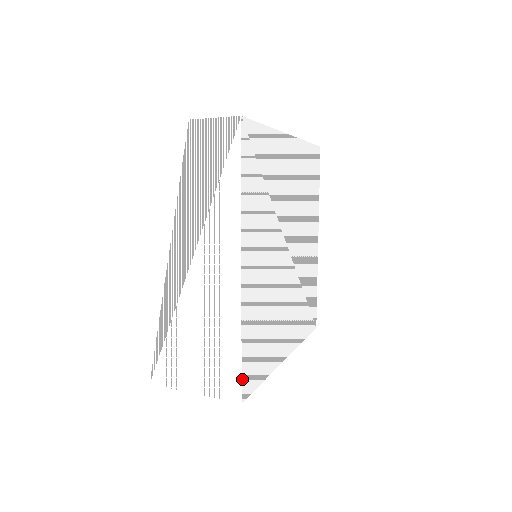
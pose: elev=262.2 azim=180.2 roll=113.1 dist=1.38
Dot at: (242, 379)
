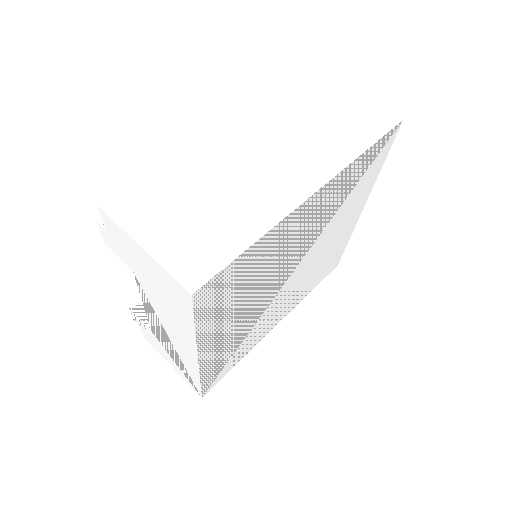
Dot at: (217, 275)
